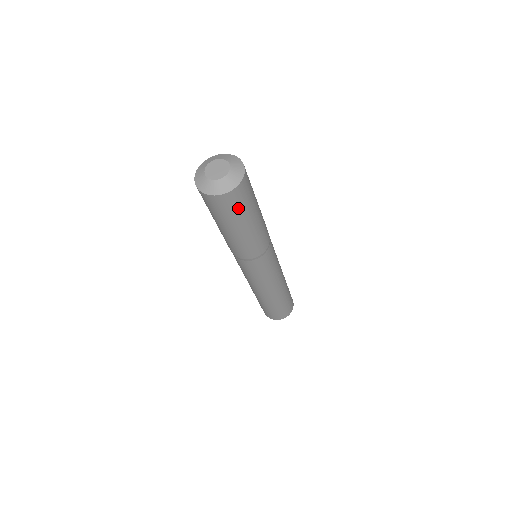
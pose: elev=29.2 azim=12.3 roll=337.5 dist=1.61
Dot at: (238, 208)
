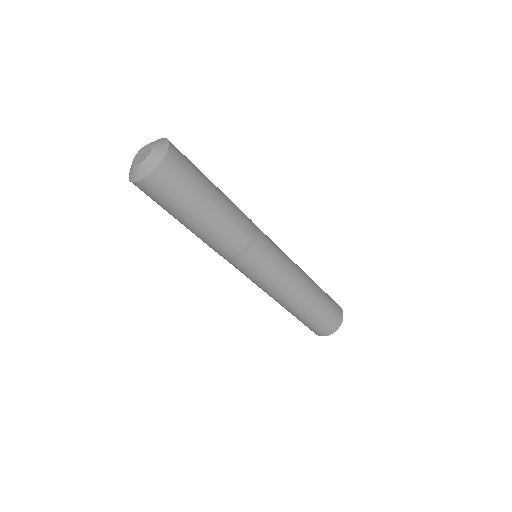
Dot at: (165, 199)
